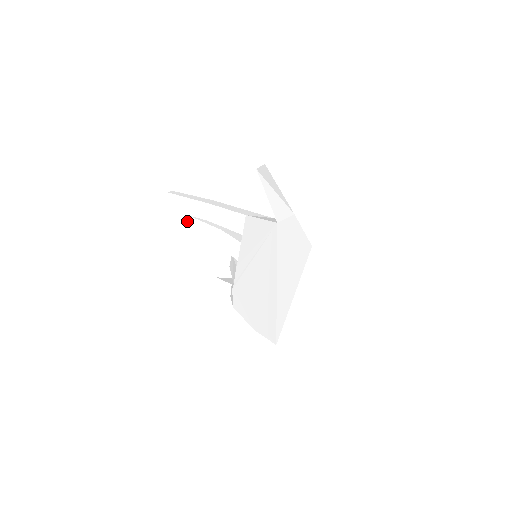
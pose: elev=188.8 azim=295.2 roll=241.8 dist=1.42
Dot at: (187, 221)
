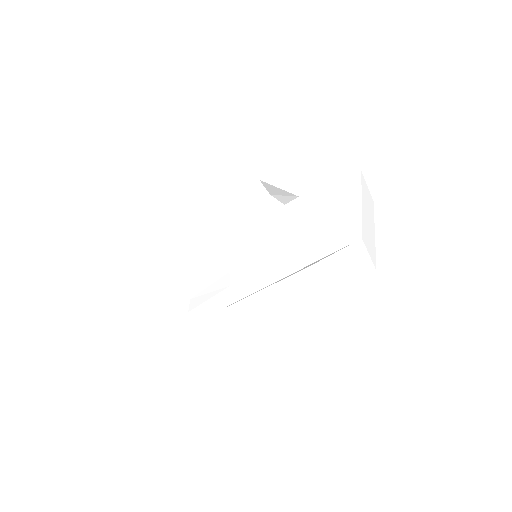
Dot at: (134, 259)
